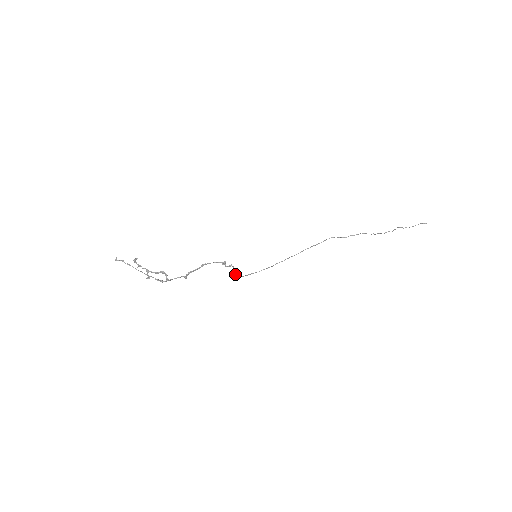
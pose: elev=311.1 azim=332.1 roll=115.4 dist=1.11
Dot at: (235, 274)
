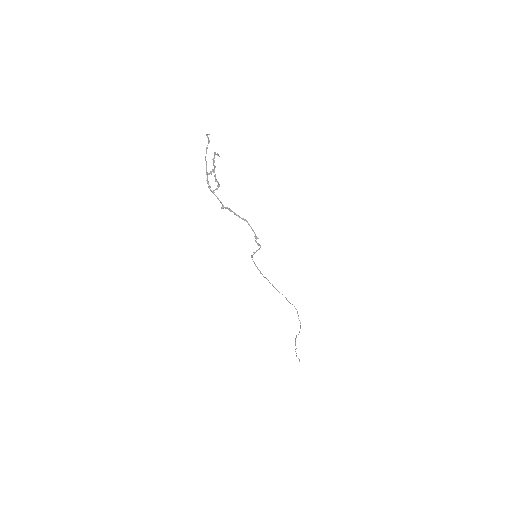
Dot at: (254, 252)
